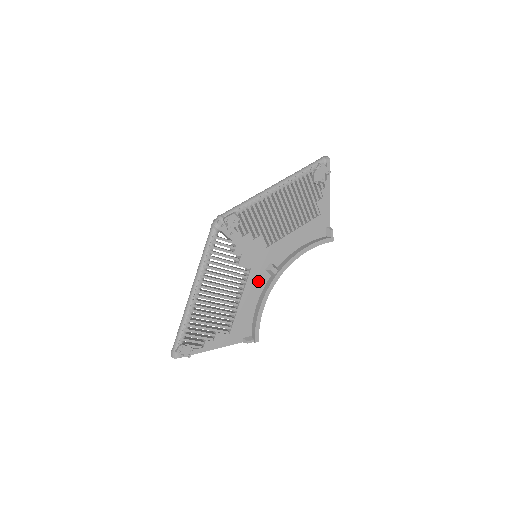
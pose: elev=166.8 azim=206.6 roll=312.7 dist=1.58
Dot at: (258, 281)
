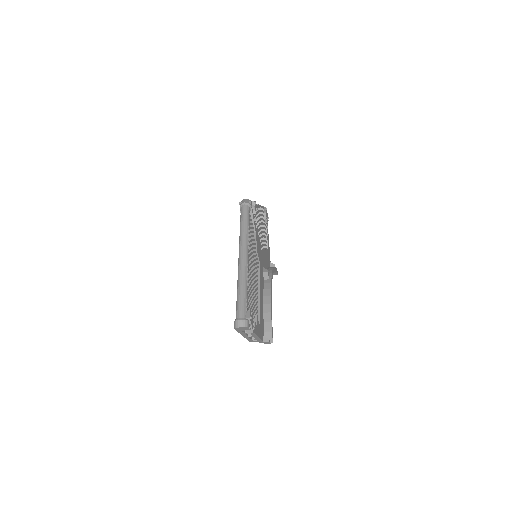
Dot at: (262, 280)
